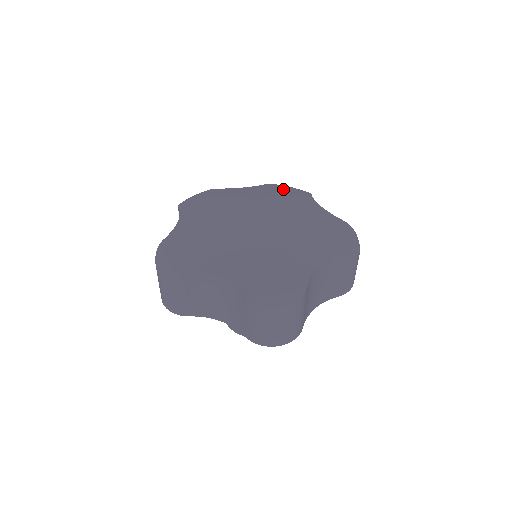
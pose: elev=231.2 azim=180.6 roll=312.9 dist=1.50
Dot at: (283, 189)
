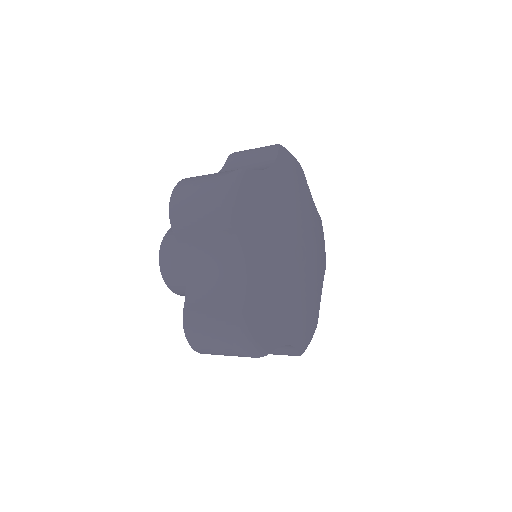
Dot at: (292, 166)
